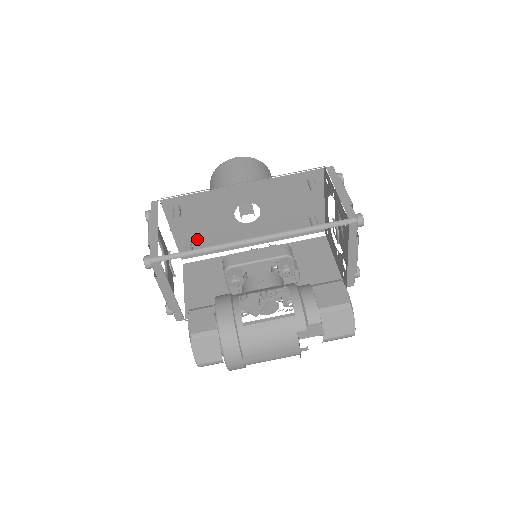
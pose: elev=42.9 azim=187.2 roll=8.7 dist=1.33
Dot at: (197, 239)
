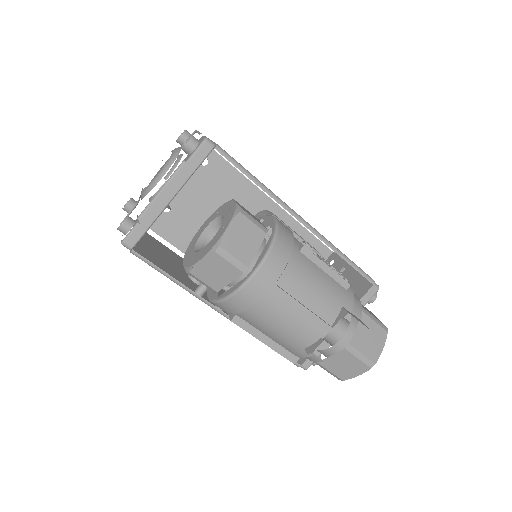
Dot at: (177, 212)
